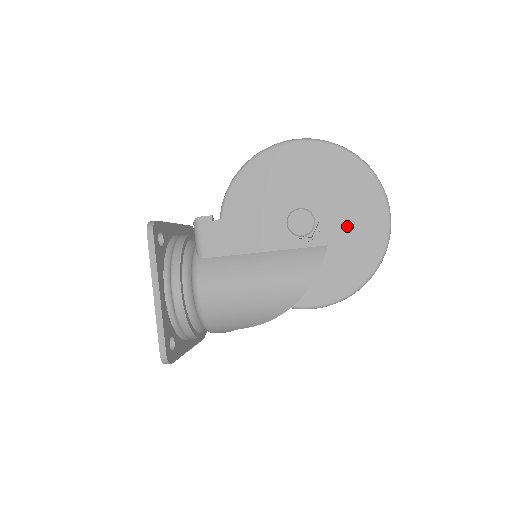
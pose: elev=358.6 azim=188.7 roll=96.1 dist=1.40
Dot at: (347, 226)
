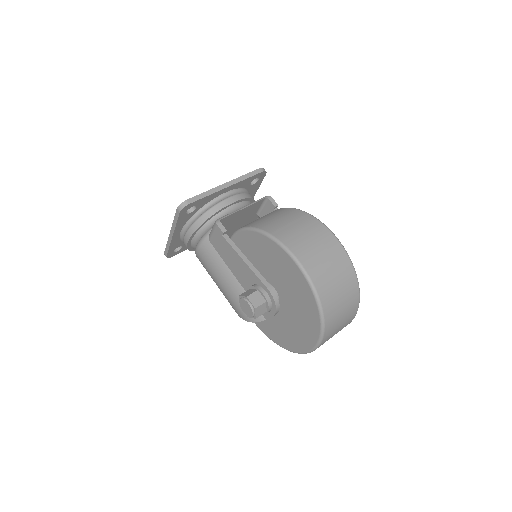
Dot at: (288, 324)
